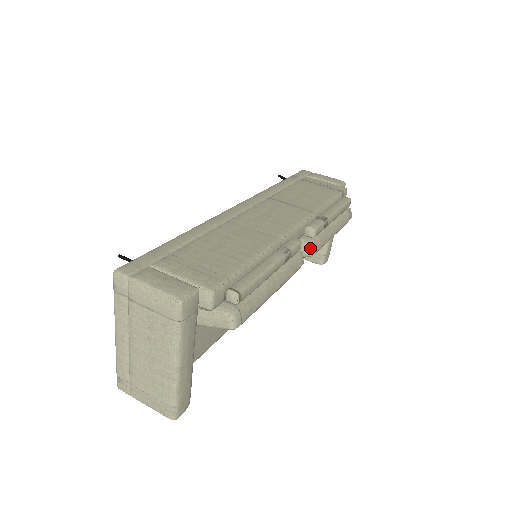
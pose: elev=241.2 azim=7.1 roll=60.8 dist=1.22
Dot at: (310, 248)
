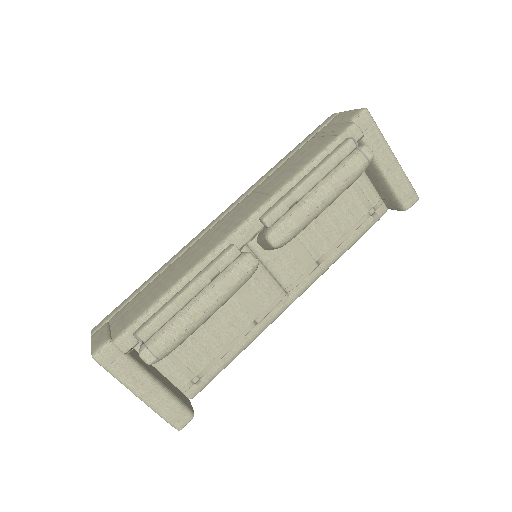
Dot at: (269, 241)
